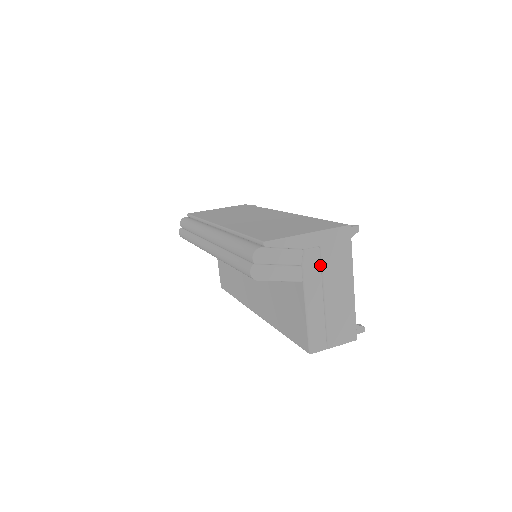
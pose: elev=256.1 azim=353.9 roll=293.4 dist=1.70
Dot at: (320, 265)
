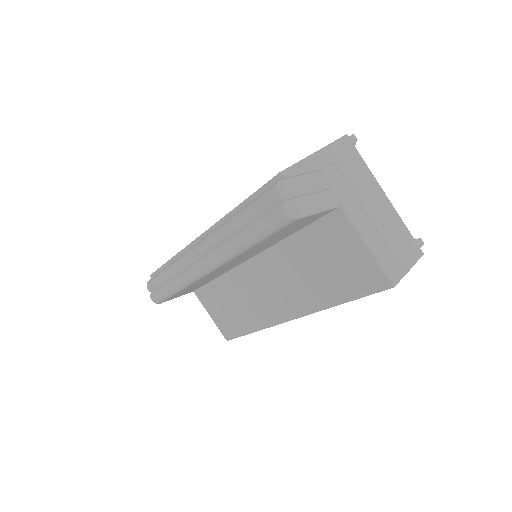
Dot at: (345, 183)
